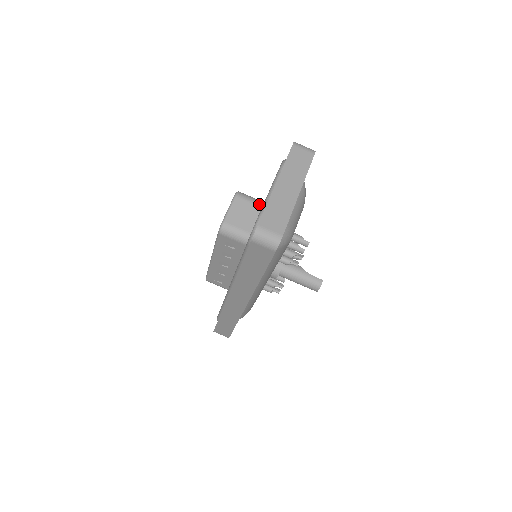
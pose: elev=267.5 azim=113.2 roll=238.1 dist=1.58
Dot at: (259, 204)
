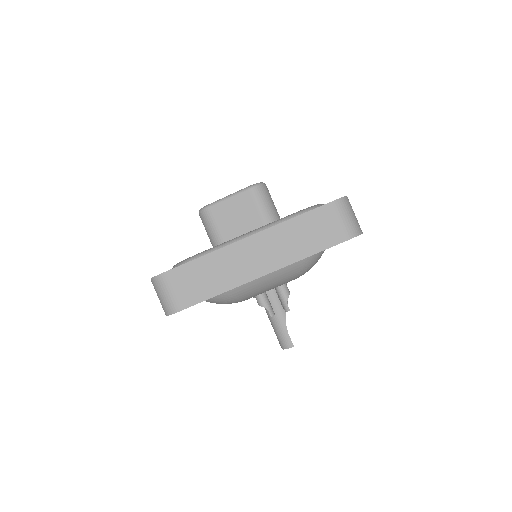
Dot at: (267, 221)
